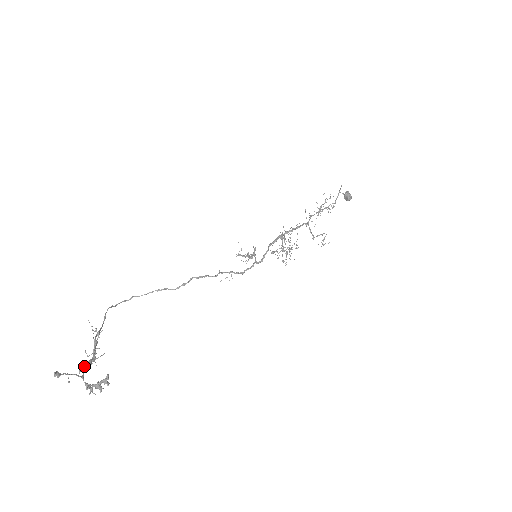
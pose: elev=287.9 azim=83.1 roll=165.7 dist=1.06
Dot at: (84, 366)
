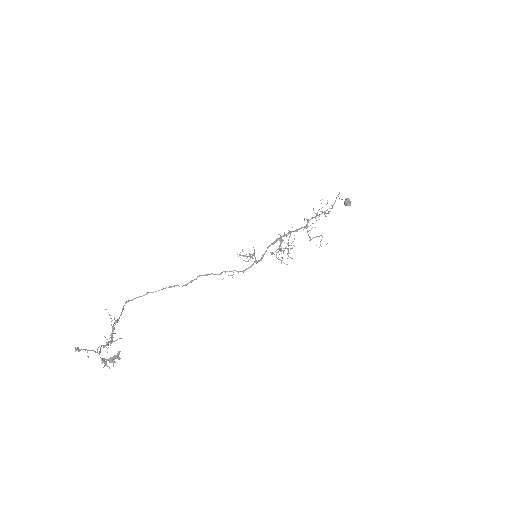
Dot at: (101, 345)
